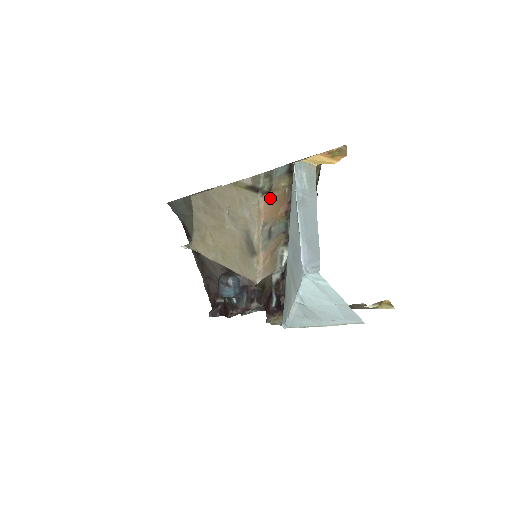
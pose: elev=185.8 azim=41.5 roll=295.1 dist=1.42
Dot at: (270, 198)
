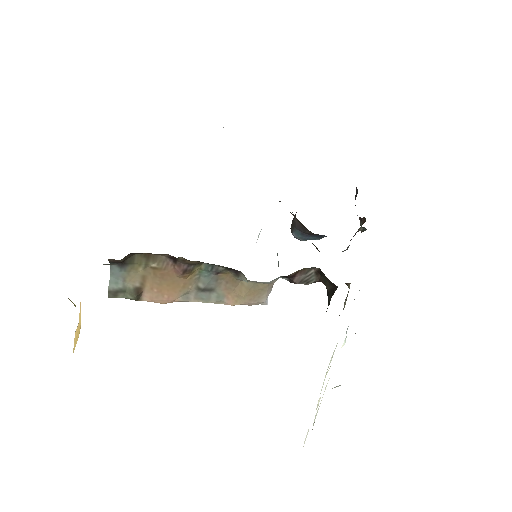
Dot at: (150, 291)
